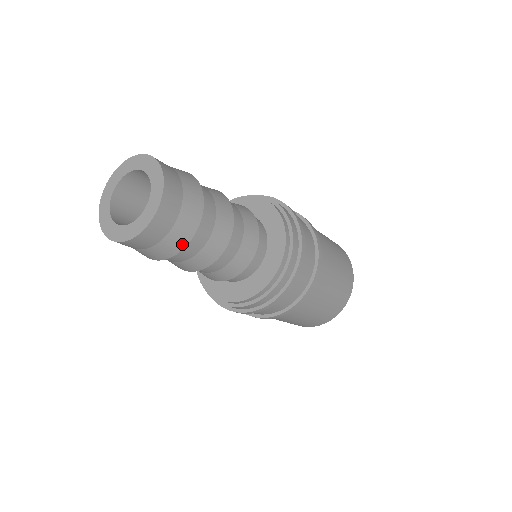
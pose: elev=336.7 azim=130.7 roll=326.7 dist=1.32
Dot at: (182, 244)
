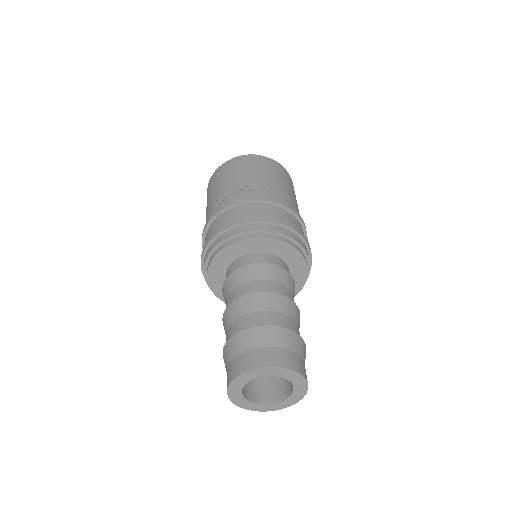
Dot at: occluded
